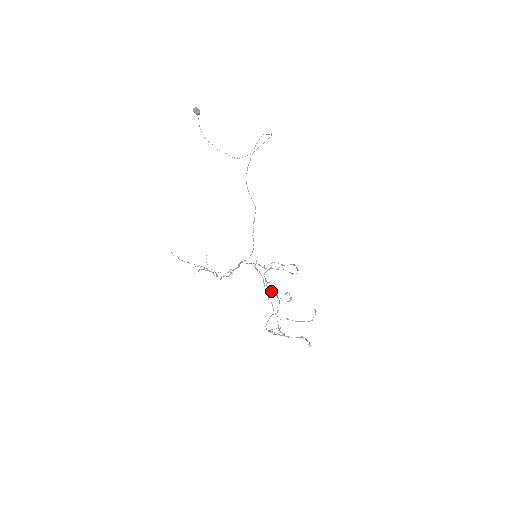
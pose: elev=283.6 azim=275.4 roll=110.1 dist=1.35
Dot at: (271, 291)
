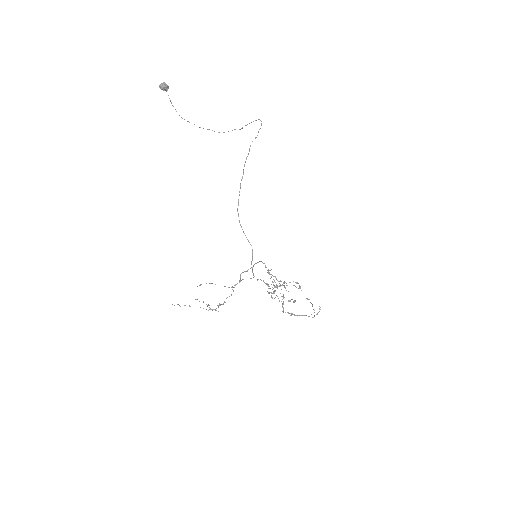
Dot at: occluded
